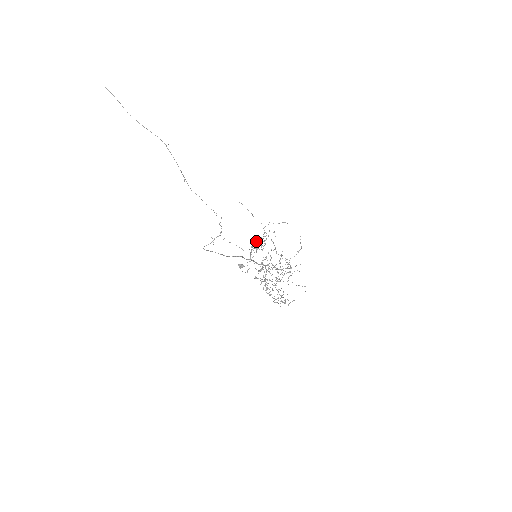
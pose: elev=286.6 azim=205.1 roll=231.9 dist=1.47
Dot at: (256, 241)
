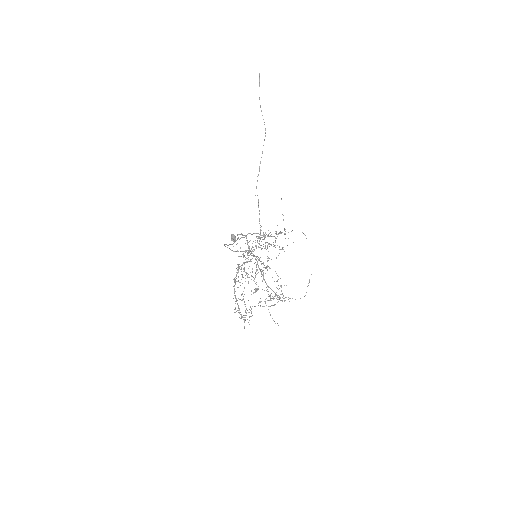
Dot at: occluded
